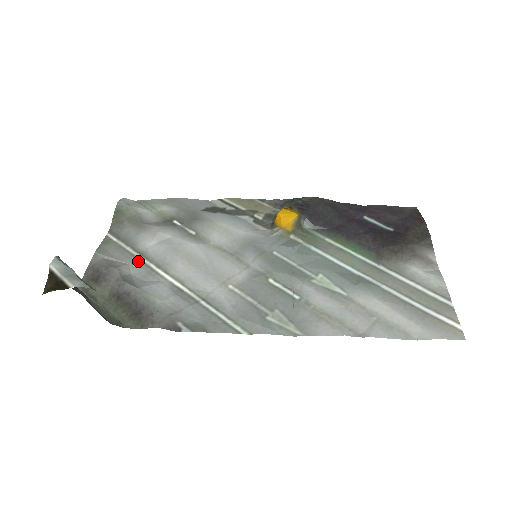
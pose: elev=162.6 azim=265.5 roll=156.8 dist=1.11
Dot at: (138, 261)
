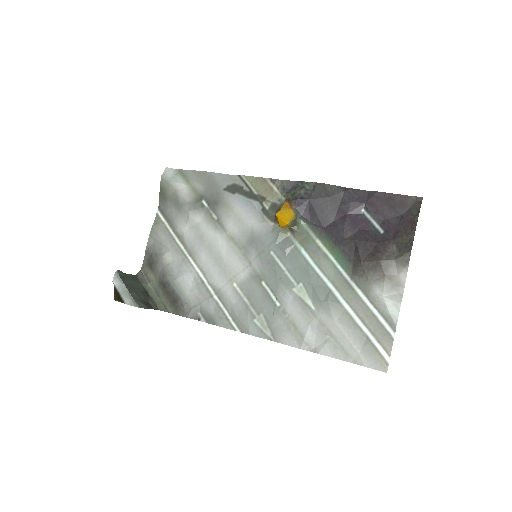
Dot at: (177, 247)
